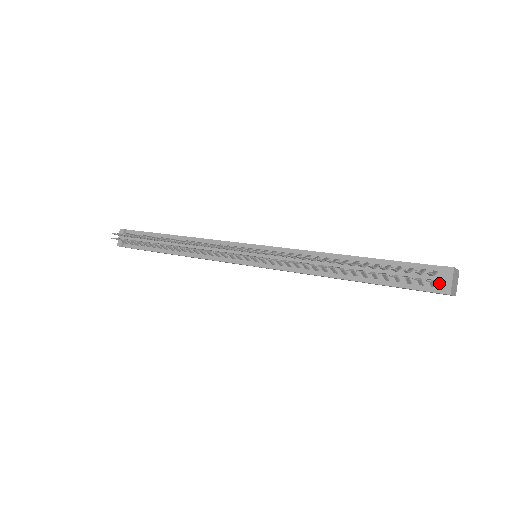
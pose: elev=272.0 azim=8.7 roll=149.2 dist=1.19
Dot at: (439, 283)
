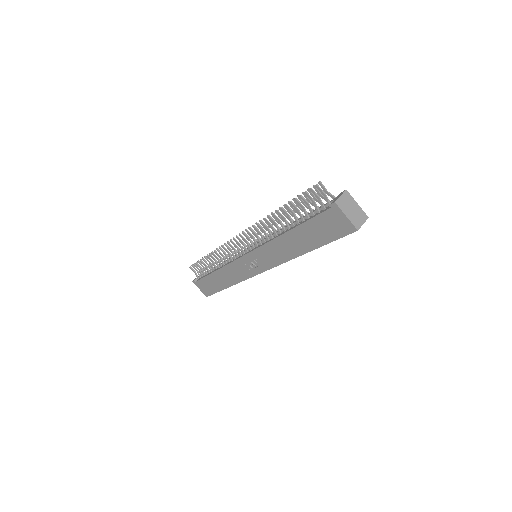
Dot at: occluded
